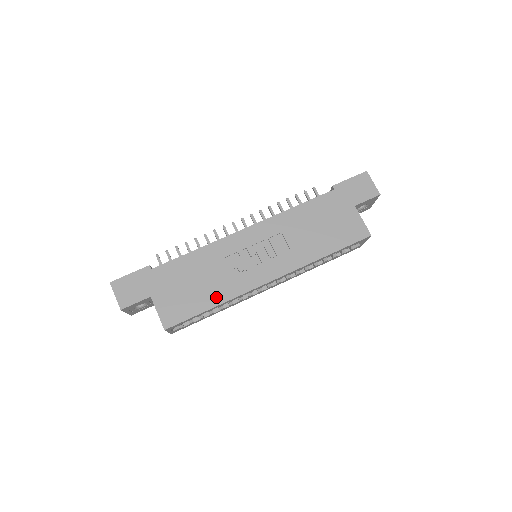
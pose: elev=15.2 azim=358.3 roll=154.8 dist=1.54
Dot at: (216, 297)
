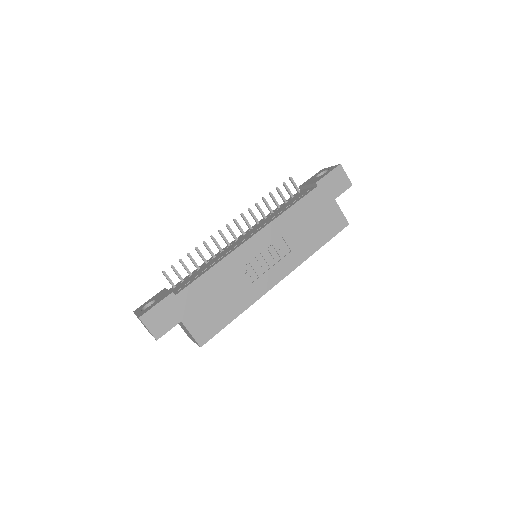
Dot at: (238, 307)
